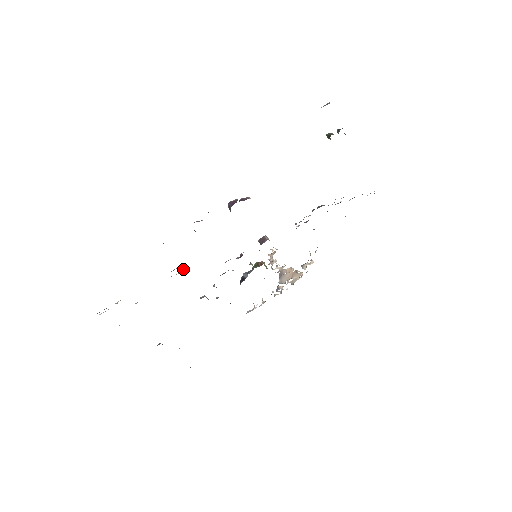
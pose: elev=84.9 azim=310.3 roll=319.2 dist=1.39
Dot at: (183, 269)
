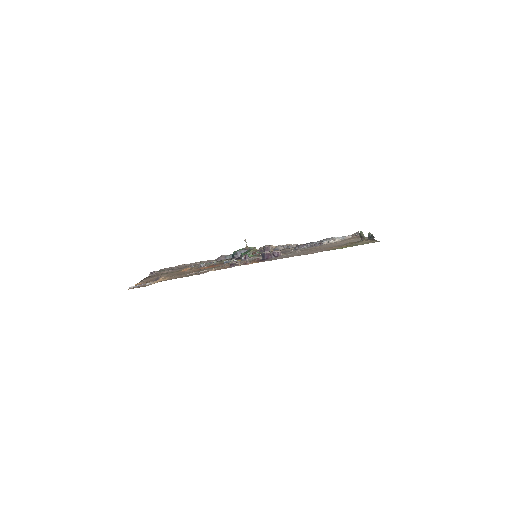
Dot at: (205, 270)
